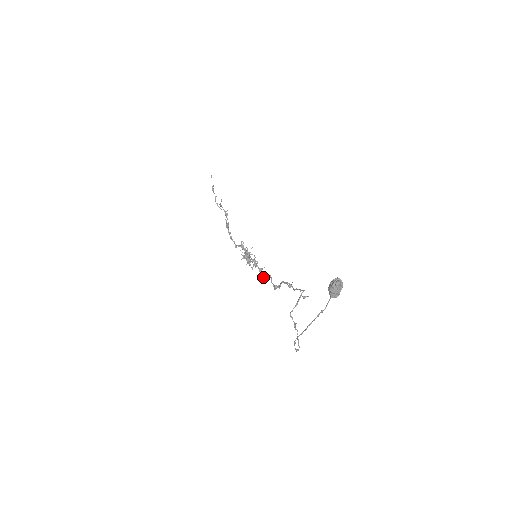
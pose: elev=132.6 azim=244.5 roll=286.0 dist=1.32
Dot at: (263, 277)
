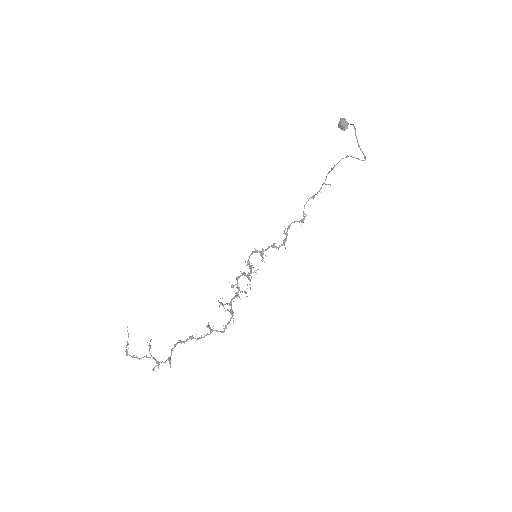
Dot at: (280, 246)
